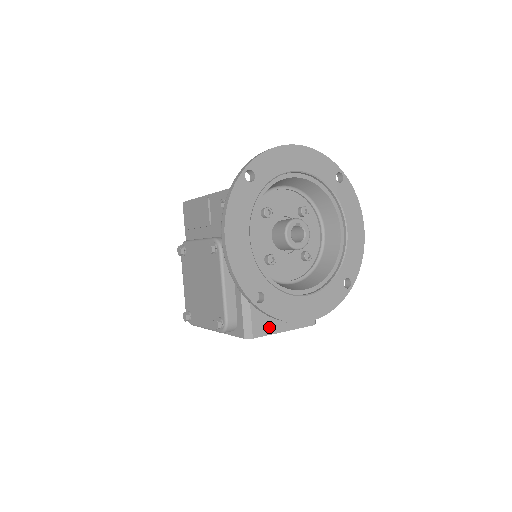
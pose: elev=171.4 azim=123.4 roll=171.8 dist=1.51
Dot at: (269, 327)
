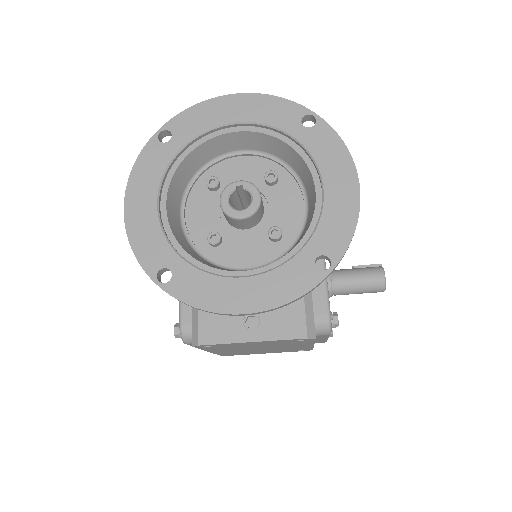
Dot at: (225, 333)
